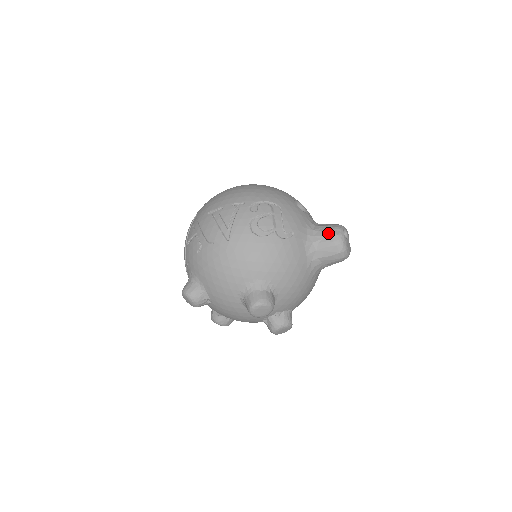
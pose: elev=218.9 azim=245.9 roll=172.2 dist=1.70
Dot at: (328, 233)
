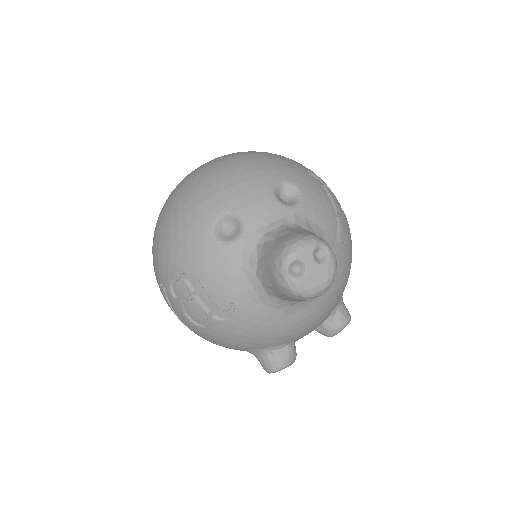
Dot at: (272, 283)
